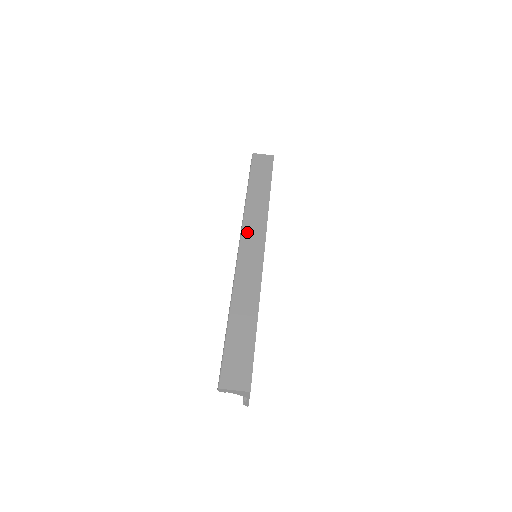
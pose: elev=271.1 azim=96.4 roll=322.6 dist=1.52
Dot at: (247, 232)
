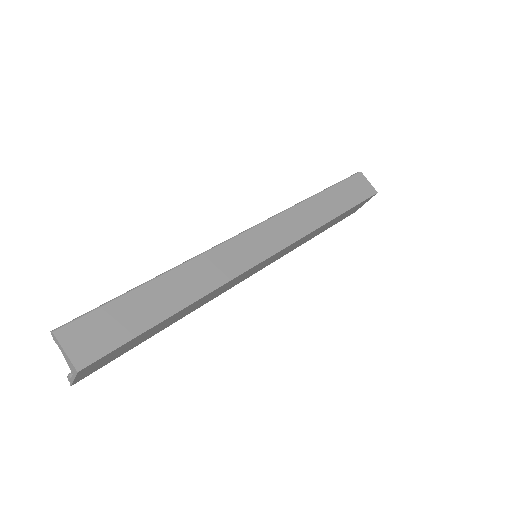
Dot at: (272, 225)
